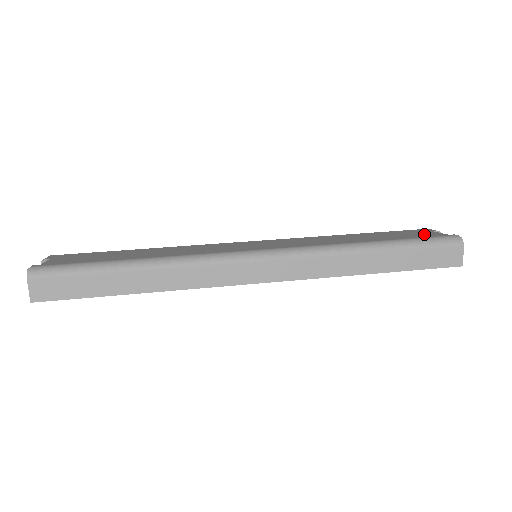
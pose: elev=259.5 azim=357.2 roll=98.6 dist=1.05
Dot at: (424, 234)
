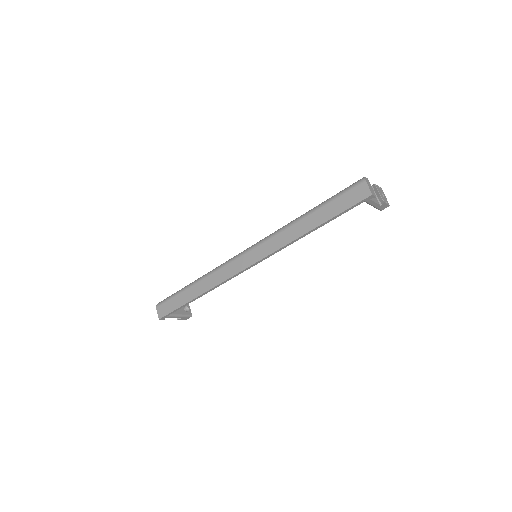
Dot at: occluded
